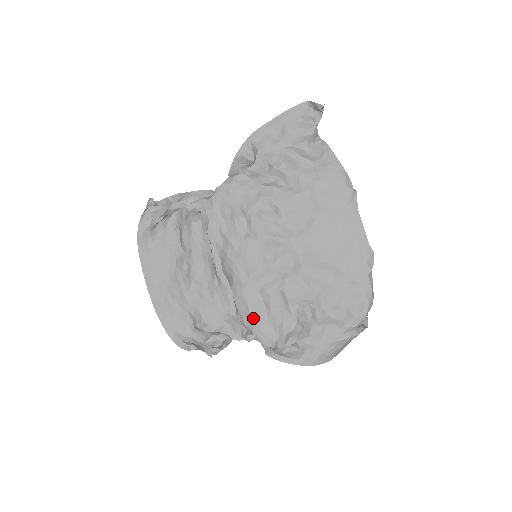
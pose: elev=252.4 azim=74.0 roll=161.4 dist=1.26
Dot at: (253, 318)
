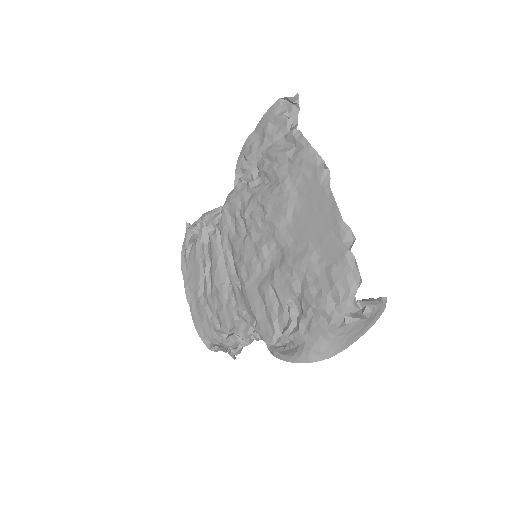
Dot at: (254, 316)
